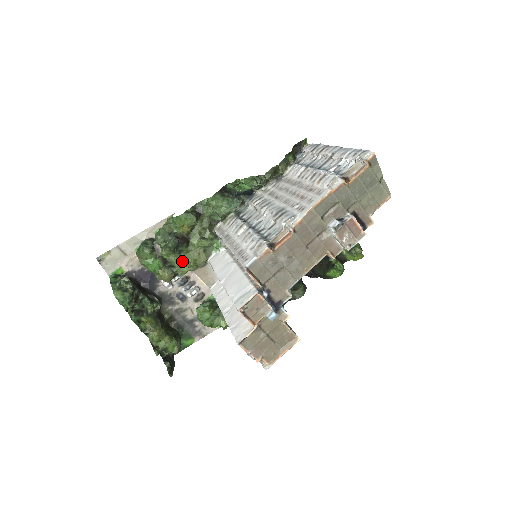
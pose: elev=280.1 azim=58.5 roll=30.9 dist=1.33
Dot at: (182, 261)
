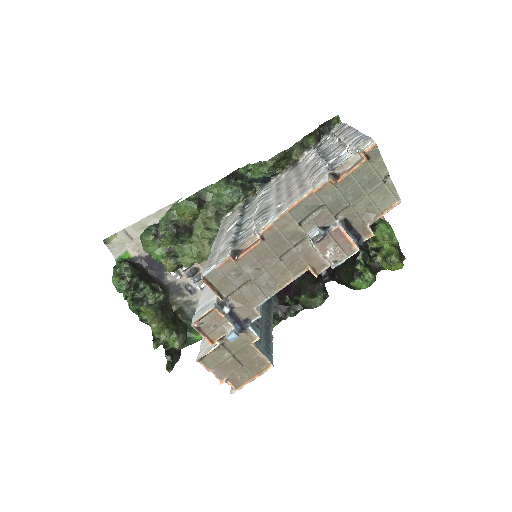
Dot at: (185, 252)
